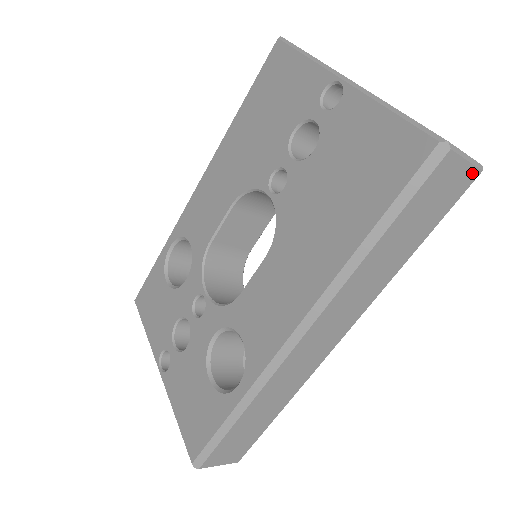
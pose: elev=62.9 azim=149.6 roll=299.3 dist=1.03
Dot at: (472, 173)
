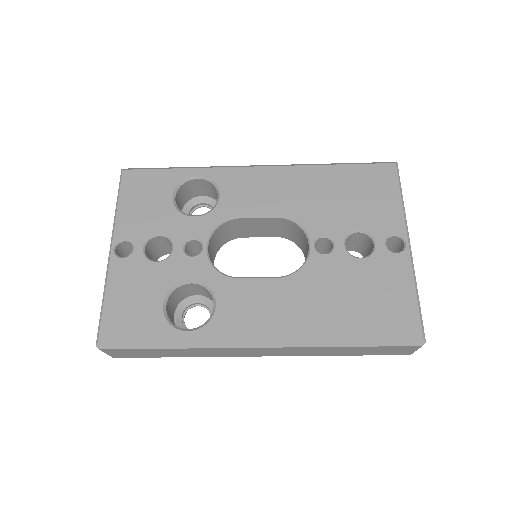
Dot at: (408, 353)
